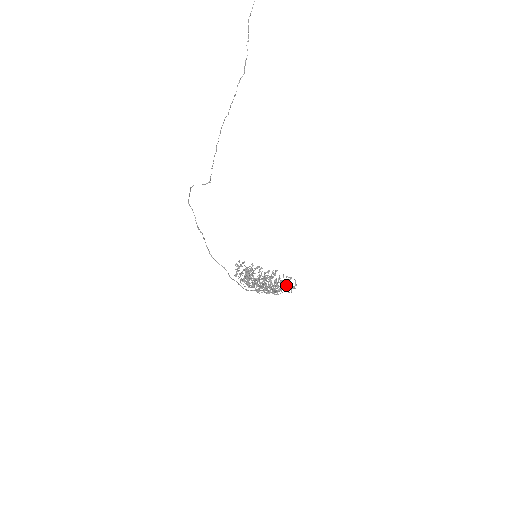
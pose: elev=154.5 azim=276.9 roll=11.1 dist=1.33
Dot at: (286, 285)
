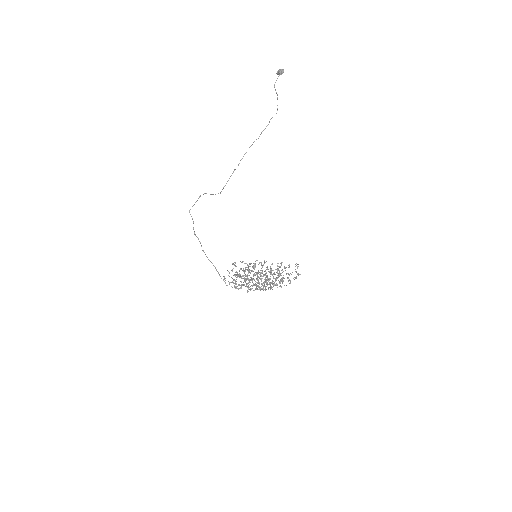
Dot at: (283, 280)
